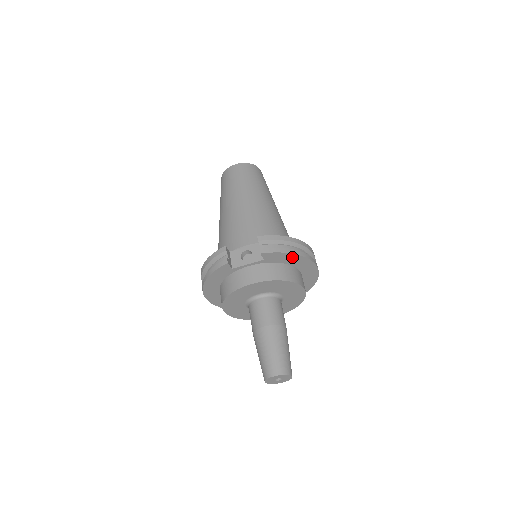
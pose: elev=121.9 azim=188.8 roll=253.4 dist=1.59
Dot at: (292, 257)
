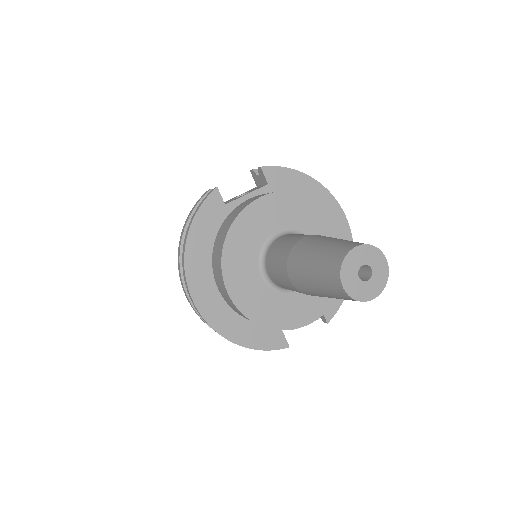
Dot at: (305, 183)
